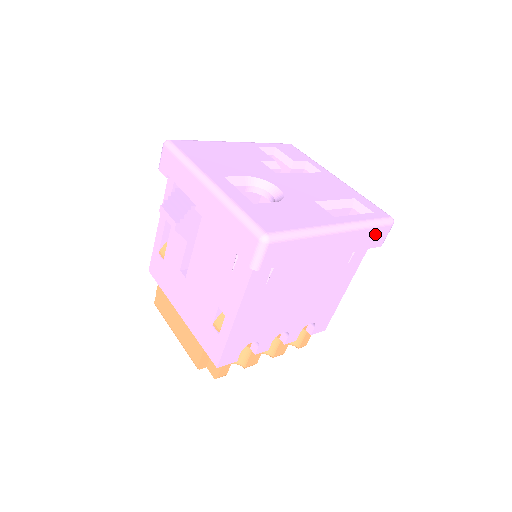
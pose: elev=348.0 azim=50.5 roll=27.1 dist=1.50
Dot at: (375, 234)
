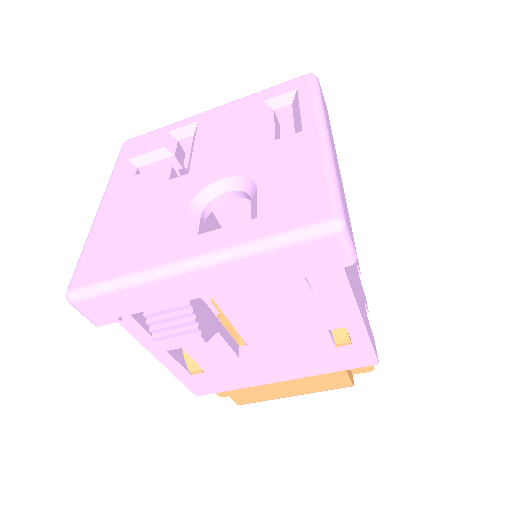
Dot at: occluded
